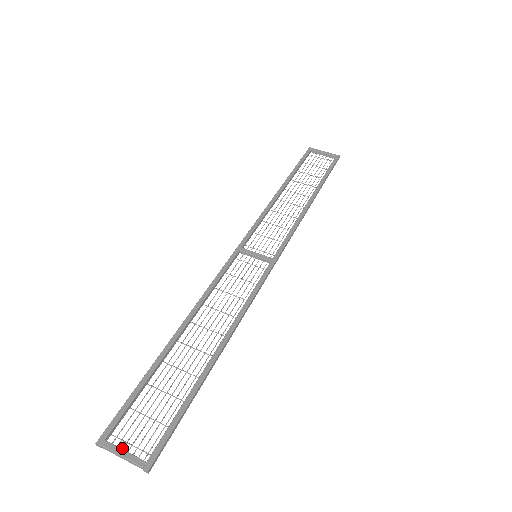
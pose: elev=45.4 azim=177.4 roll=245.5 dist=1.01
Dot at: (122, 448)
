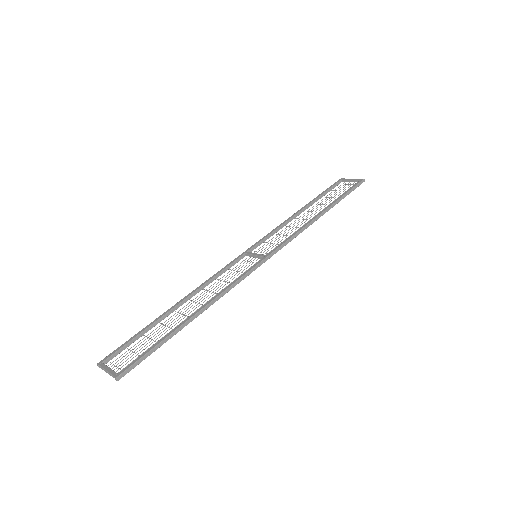
Dot at: occluded
